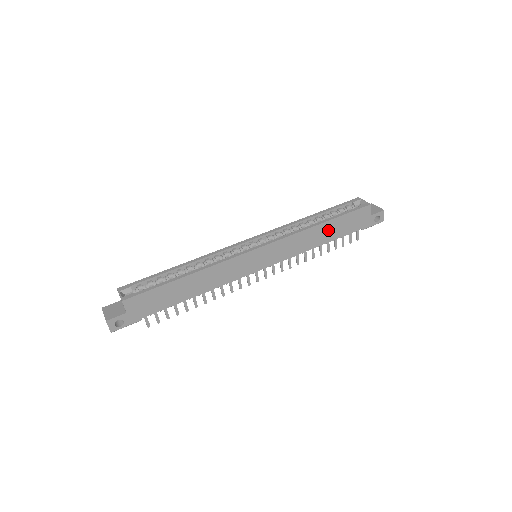
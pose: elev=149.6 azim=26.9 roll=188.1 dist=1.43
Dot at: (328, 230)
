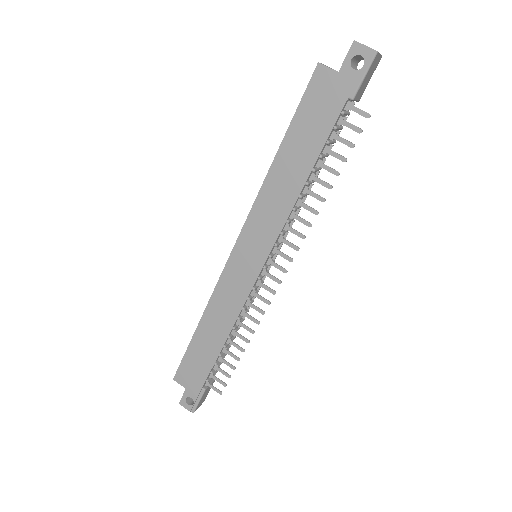
Dot at: (294, 155)
